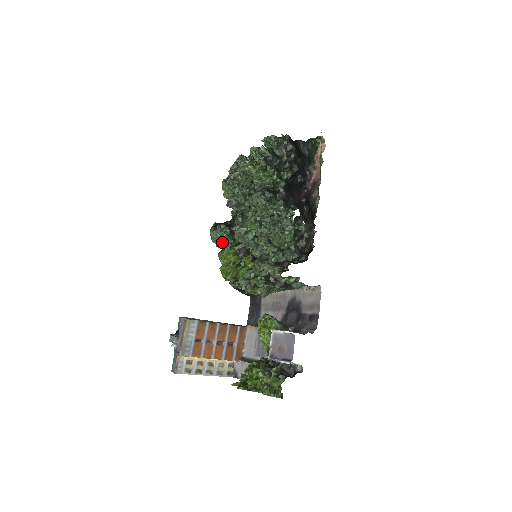
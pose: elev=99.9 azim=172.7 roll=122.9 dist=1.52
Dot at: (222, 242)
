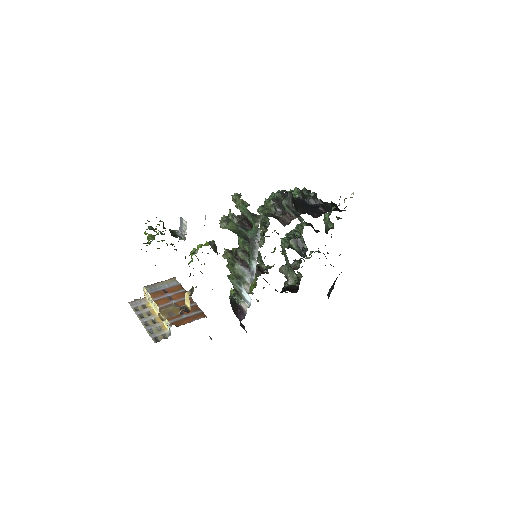
Dot at: occluded
